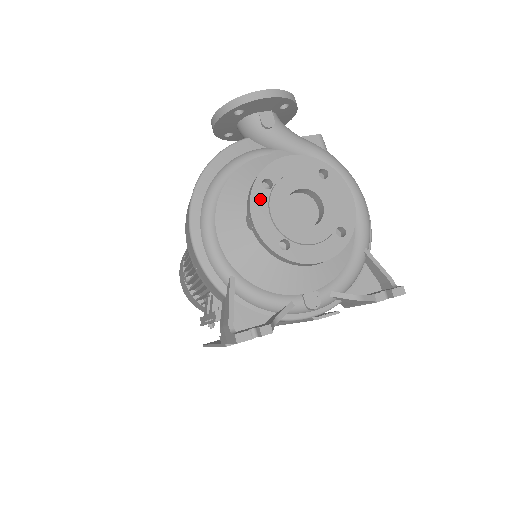
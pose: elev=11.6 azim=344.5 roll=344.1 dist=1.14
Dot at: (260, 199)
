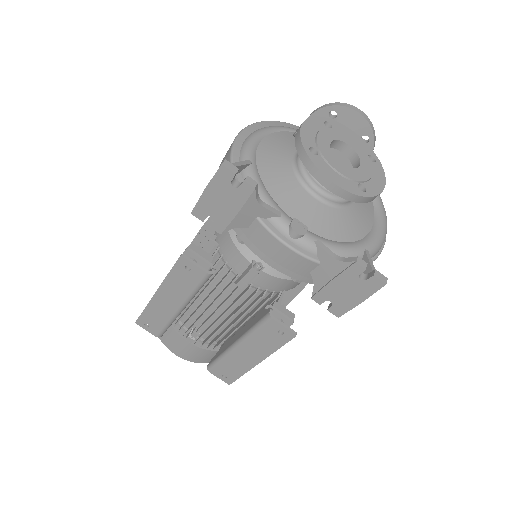
Dot at: (317, 124)
